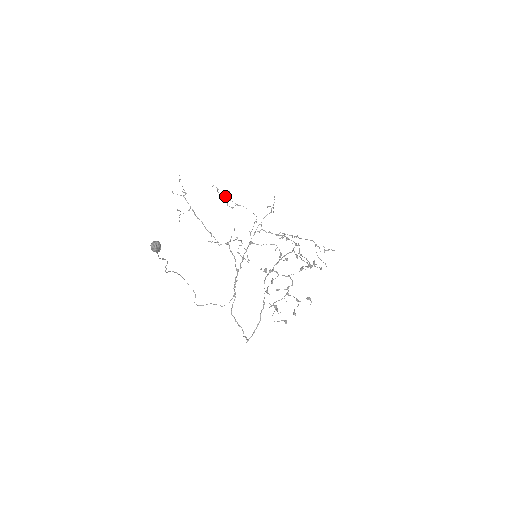
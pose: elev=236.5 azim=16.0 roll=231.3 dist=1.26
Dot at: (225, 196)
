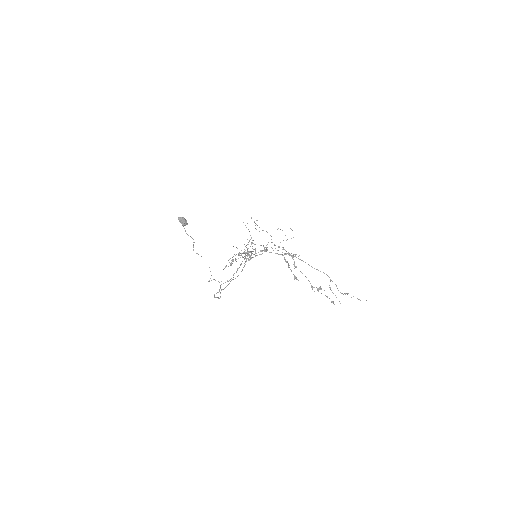
Dot at: (257, 225)
